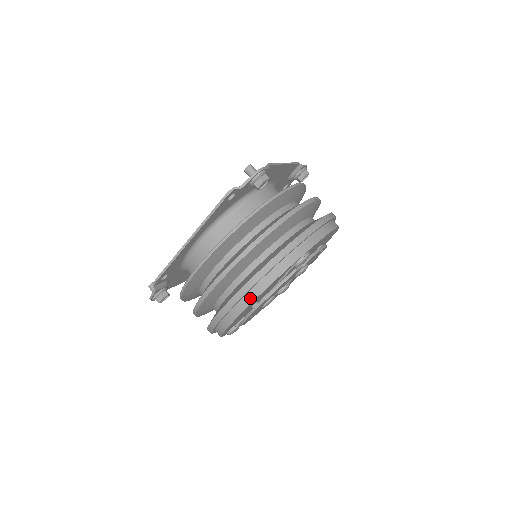
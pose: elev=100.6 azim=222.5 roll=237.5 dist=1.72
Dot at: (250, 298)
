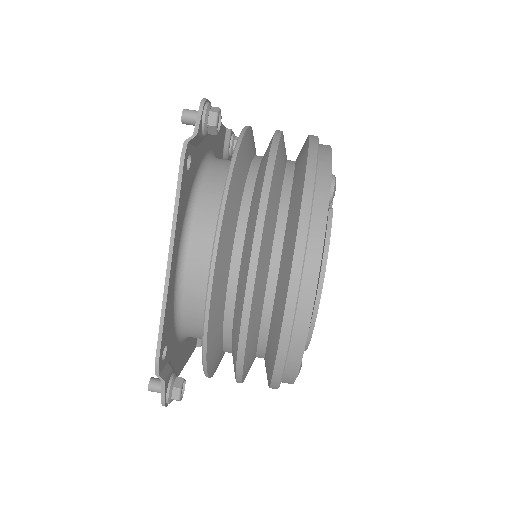
Dot at: (311, 272)
